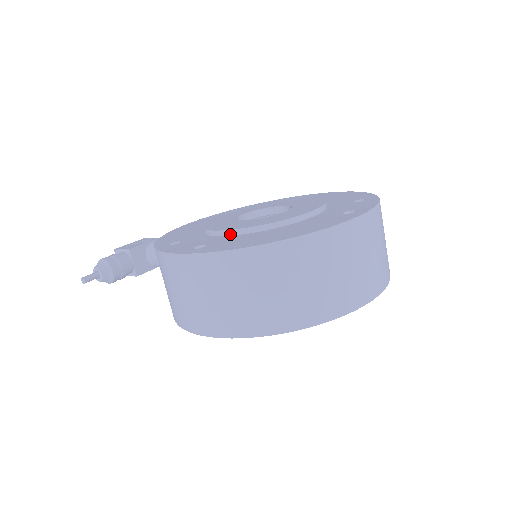
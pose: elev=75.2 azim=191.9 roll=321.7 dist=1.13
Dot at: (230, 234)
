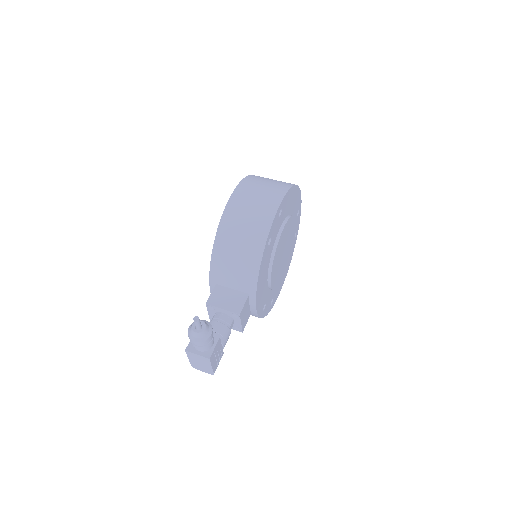
Dot at: occluded
